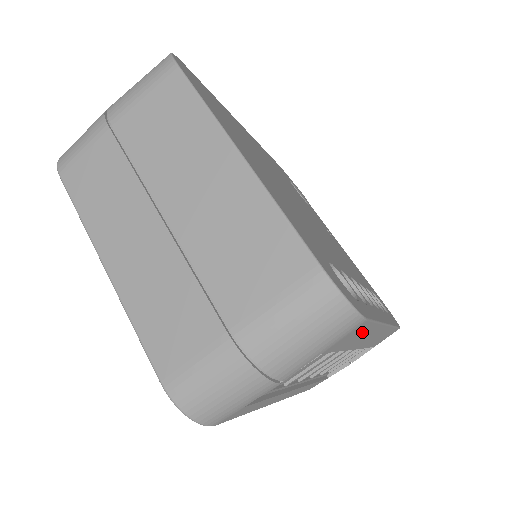
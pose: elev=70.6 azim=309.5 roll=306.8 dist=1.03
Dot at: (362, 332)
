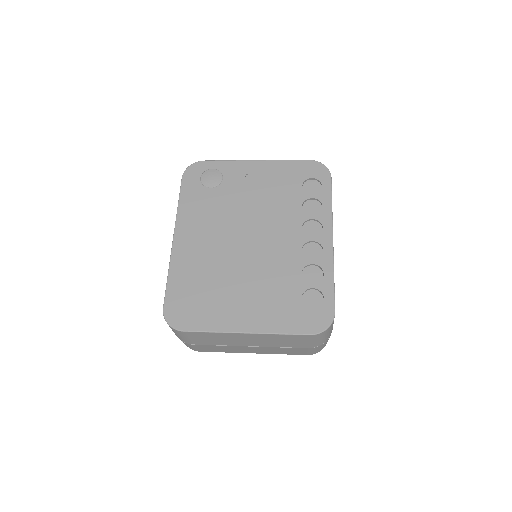
Dot at: occluded
